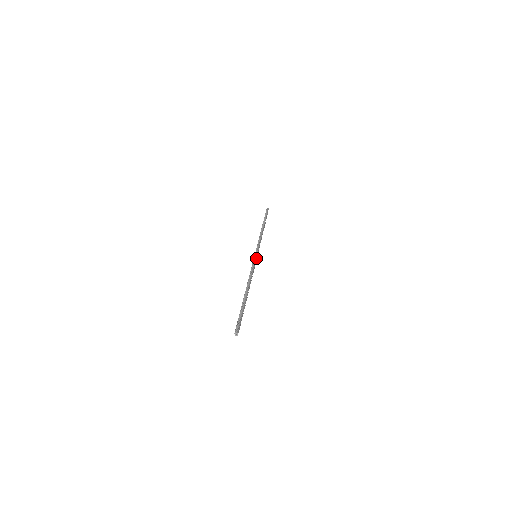
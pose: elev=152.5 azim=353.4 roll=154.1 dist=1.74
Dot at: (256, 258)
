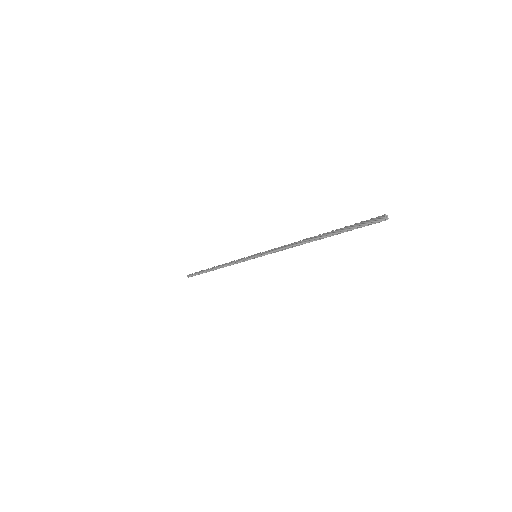
Dot at: occluded
